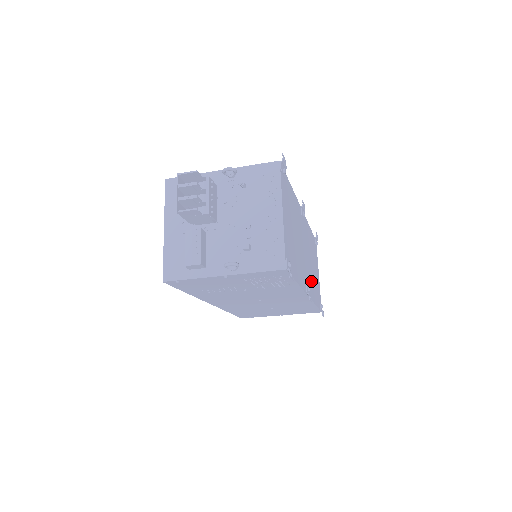
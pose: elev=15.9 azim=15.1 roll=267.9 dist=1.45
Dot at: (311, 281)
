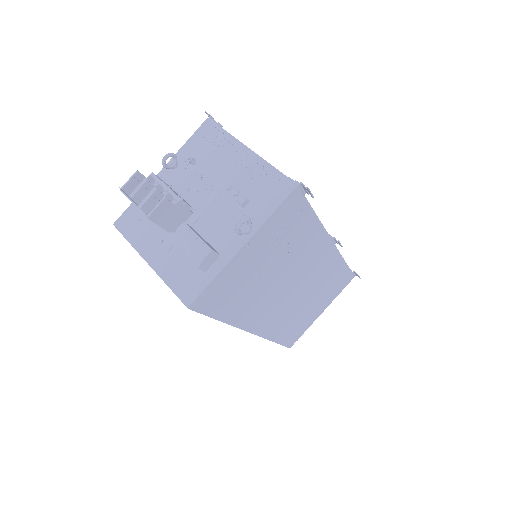
Dot at: occluded
